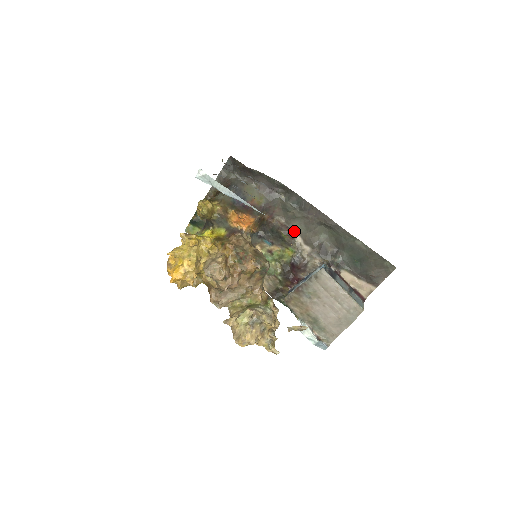
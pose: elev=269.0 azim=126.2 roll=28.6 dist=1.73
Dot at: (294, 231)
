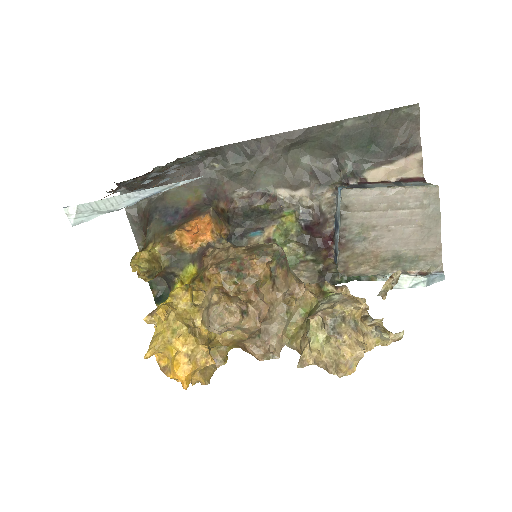
Dot at: (269, 190)
